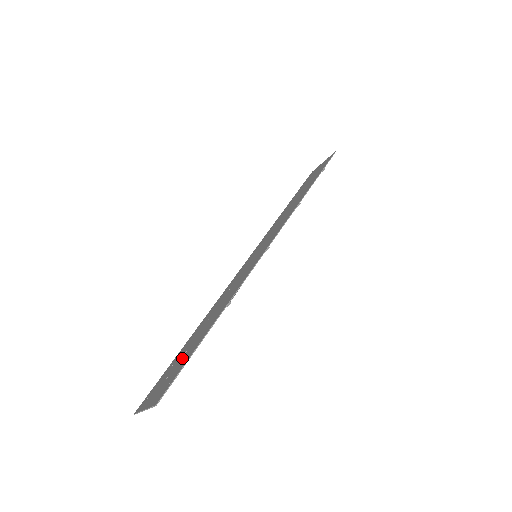
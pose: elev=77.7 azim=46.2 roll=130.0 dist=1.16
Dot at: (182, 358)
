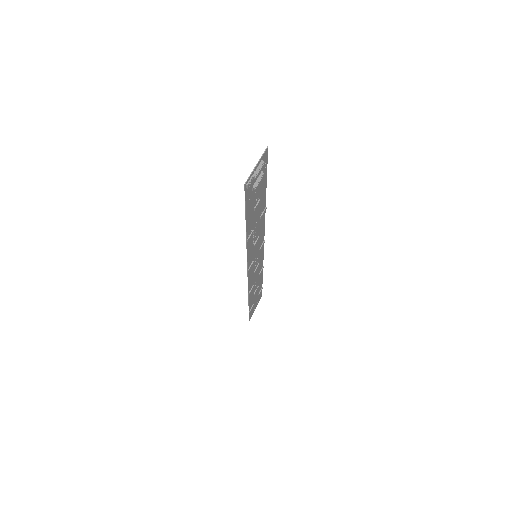
Dot at: (257, 192)
